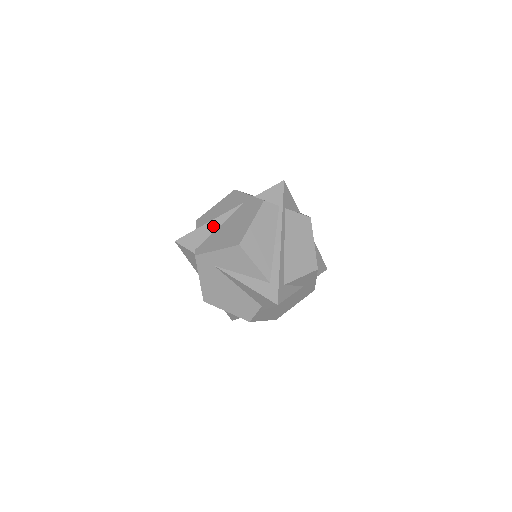
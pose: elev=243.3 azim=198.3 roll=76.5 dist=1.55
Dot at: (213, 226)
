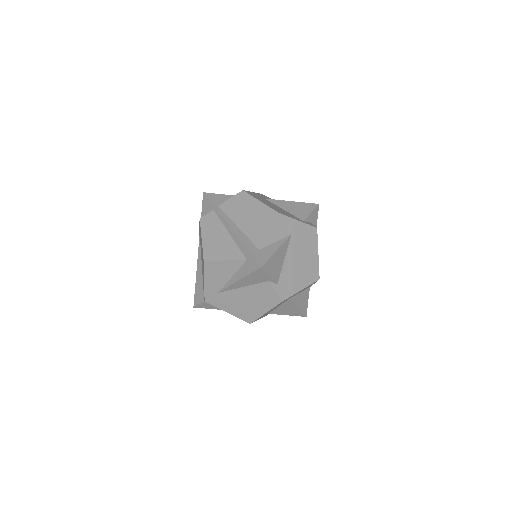
Dot at: (199, 271)
